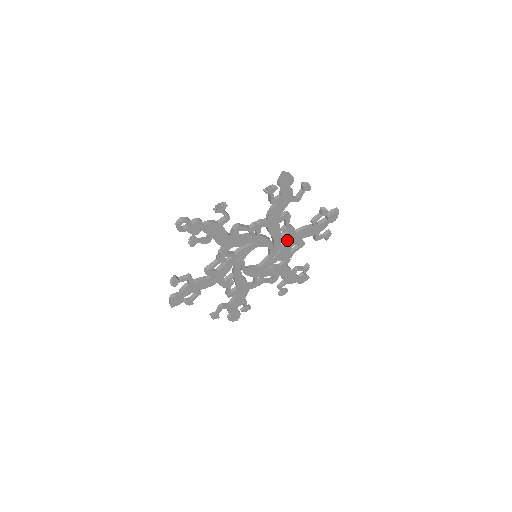
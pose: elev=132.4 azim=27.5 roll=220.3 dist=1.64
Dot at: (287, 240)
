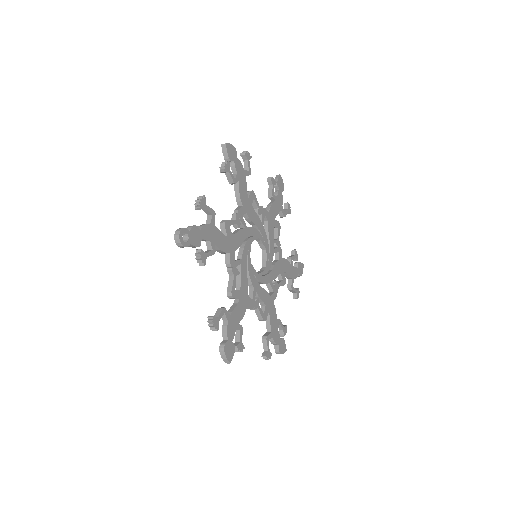
Dot at: (266, 225)
